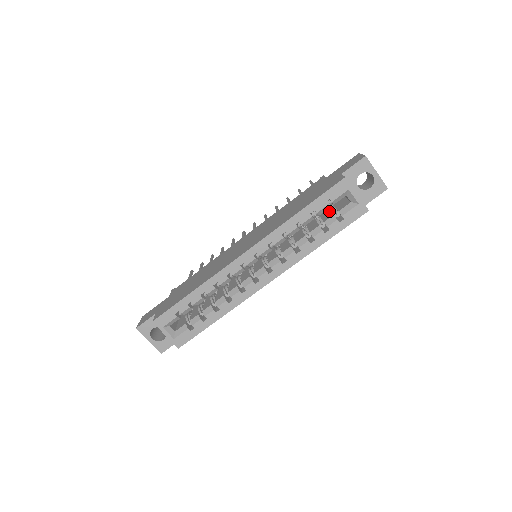
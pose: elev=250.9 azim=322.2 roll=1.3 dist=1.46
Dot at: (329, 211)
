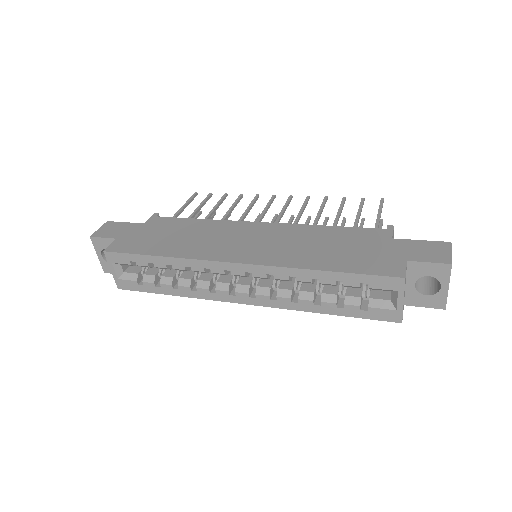
Dot at: occluded
